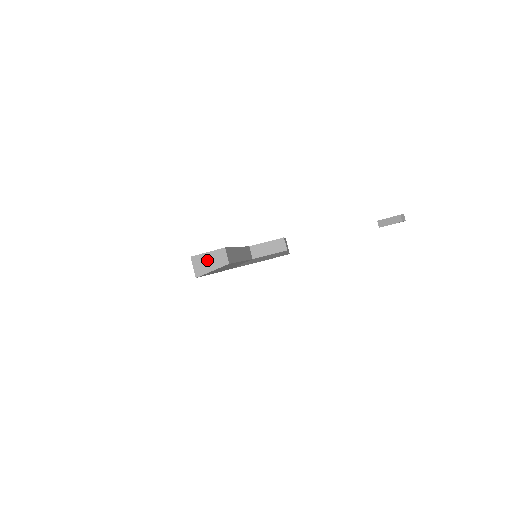
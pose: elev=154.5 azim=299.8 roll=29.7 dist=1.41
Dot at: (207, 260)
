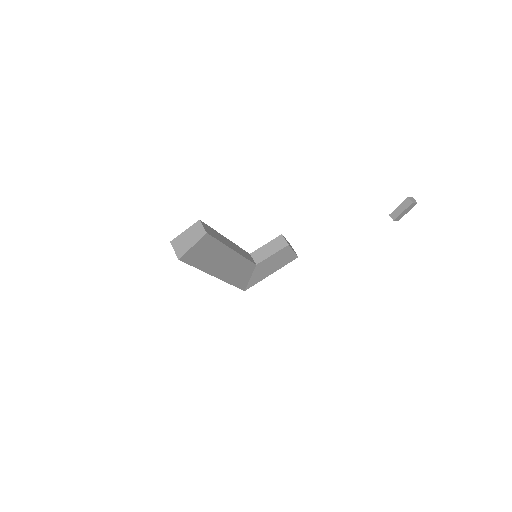
Dot at: (186, 238)
